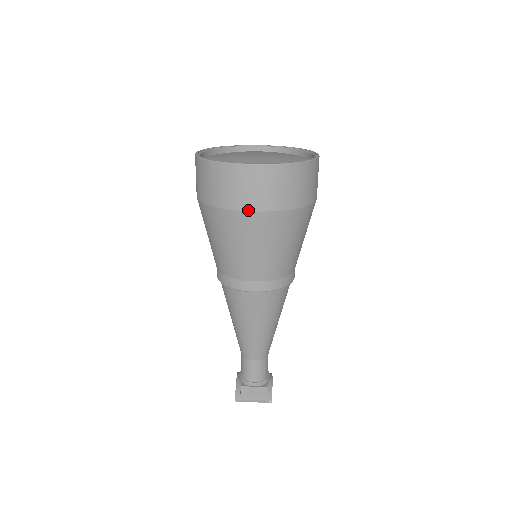
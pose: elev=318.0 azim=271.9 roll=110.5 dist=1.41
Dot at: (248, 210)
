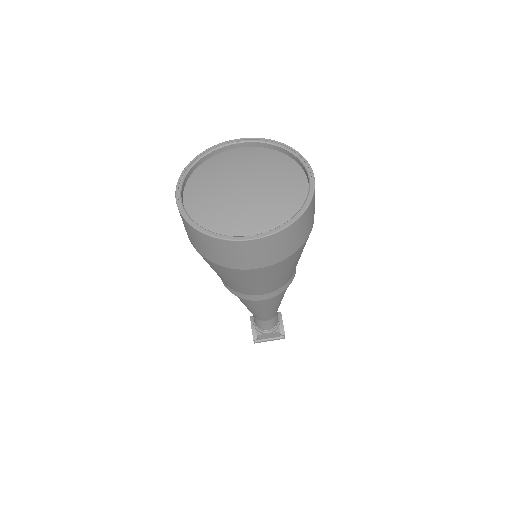
Dot at: (251, 269)
